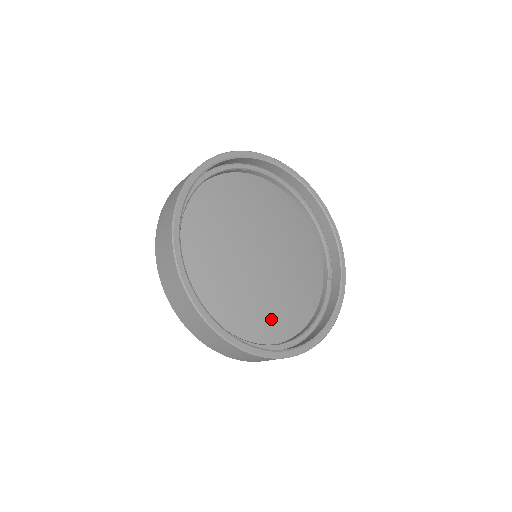
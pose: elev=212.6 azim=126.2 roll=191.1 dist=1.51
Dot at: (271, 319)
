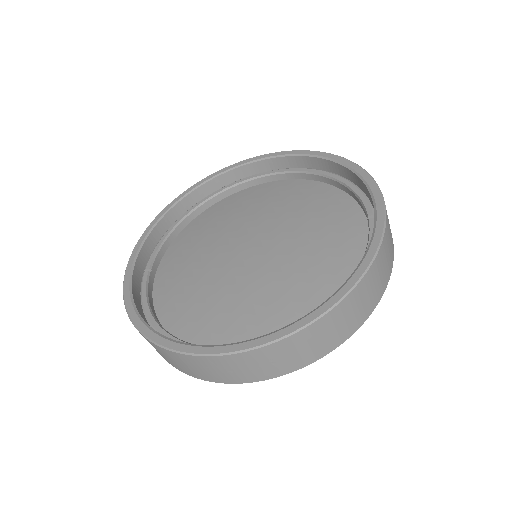
Dot at: (280, 308)
